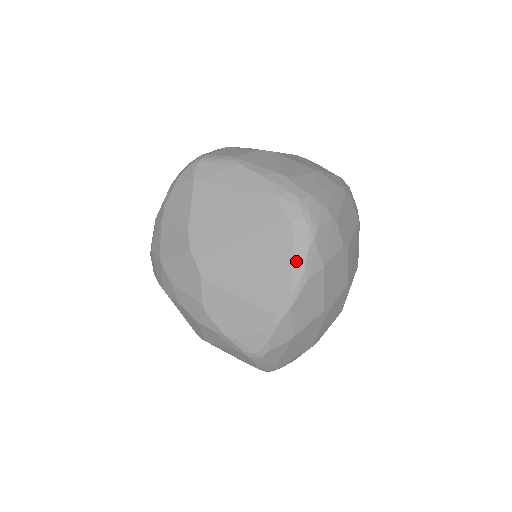
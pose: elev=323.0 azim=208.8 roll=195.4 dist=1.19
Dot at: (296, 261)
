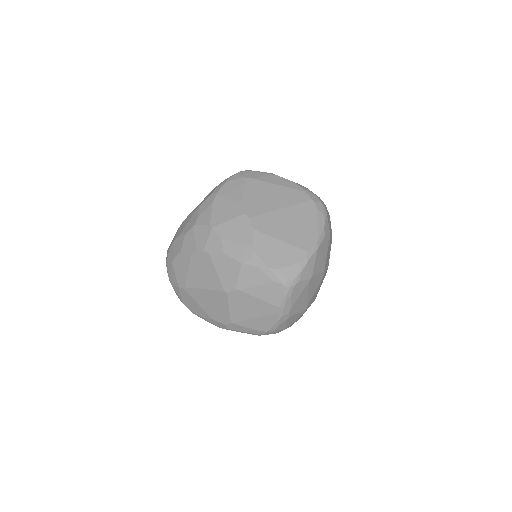
Dot at: (319, 223)
